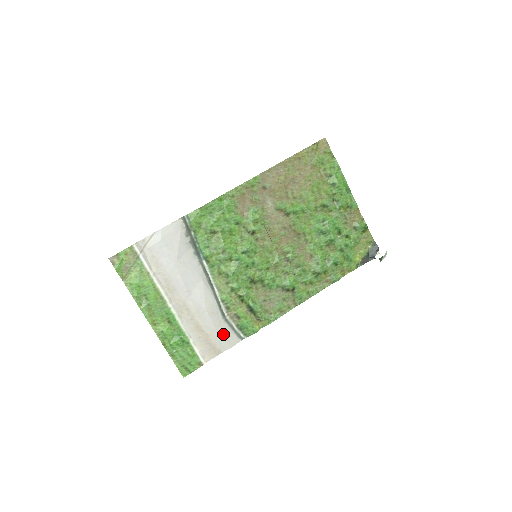
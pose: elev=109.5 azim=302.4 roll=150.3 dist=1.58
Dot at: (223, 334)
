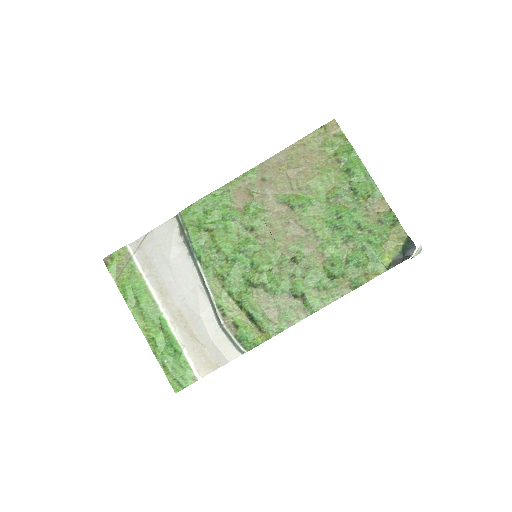
Dot at: (220, 345)
